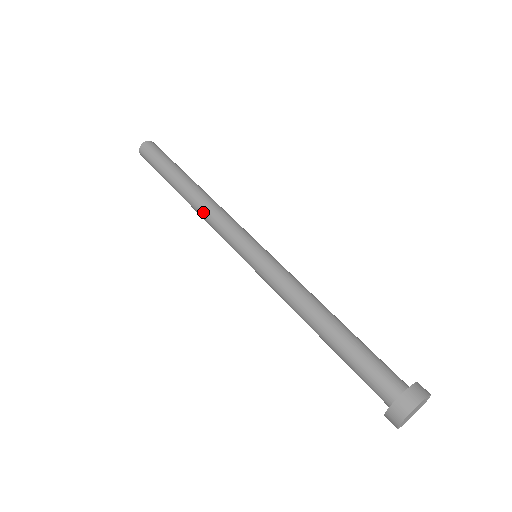
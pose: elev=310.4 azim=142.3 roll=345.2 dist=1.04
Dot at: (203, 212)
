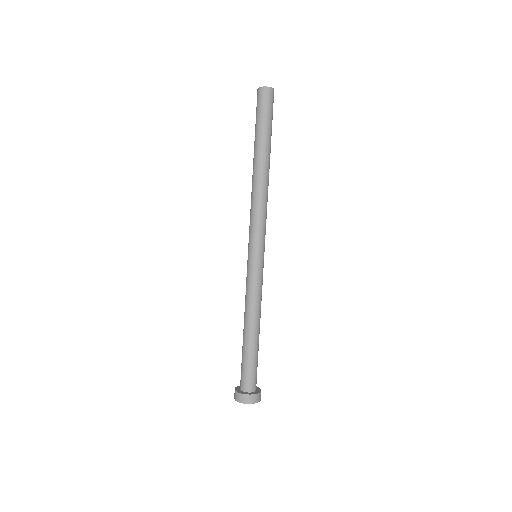
Dot at: (258, 196)
